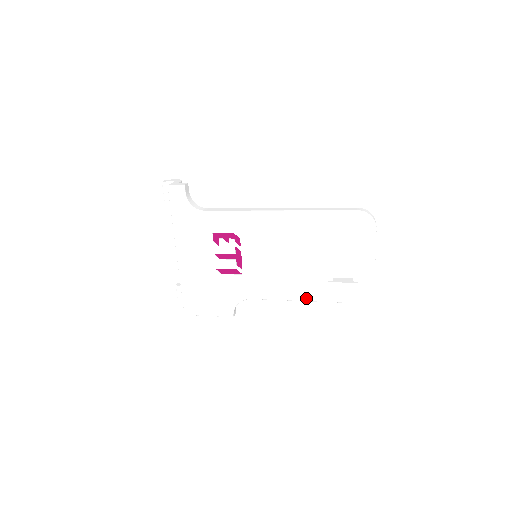
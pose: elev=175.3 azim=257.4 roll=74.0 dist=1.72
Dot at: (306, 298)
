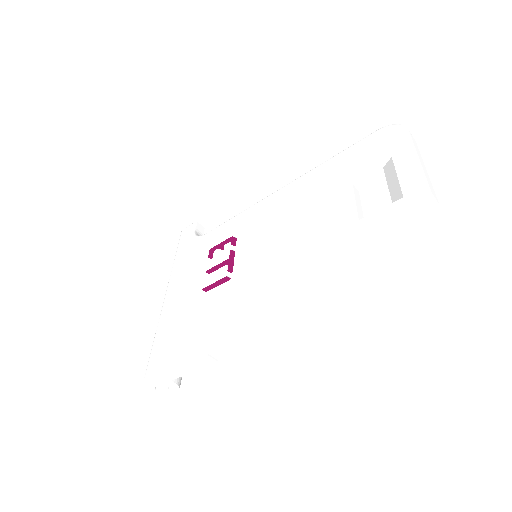
Dot at: (317, 266)
